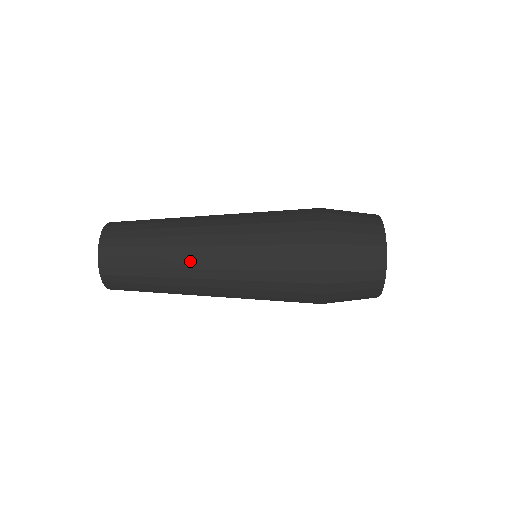
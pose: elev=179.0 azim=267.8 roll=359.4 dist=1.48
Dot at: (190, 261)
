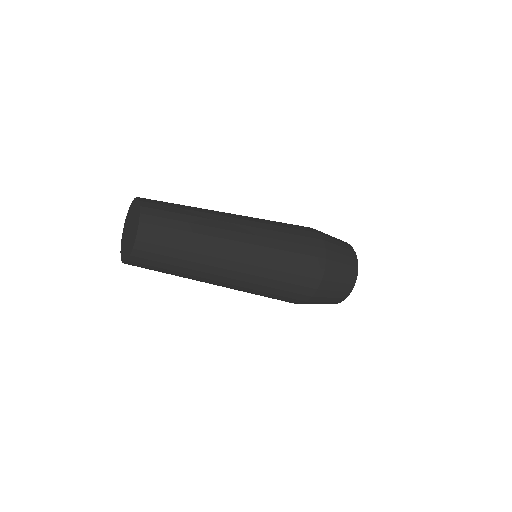
Dot at: (223, 252)
